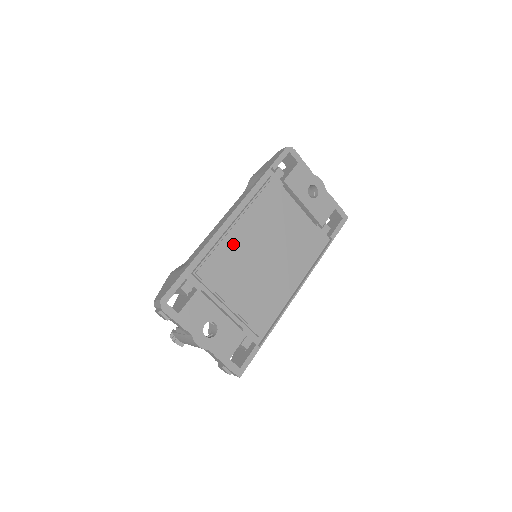
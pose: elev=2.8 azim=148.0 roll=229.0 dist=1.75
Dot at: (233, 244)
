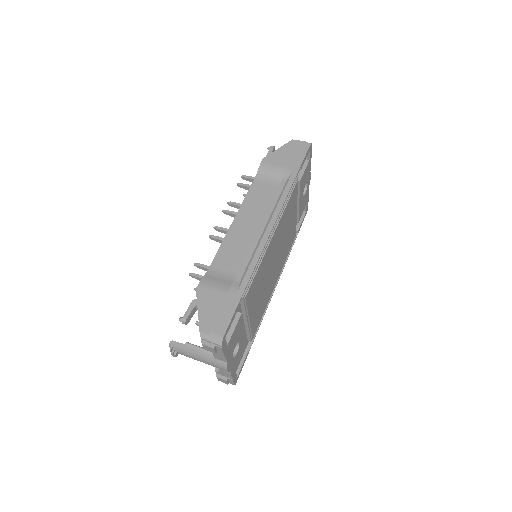
Dot at: (267, 257)
